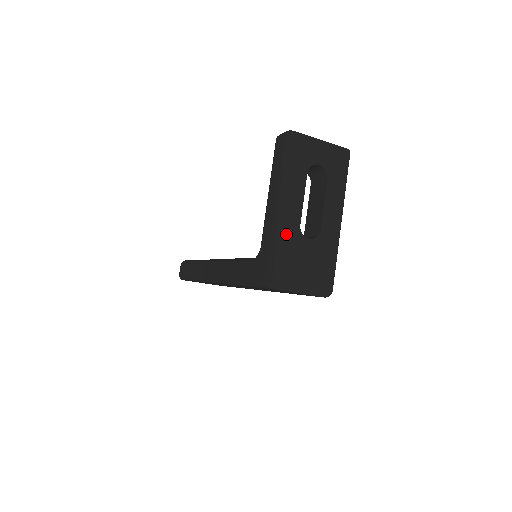
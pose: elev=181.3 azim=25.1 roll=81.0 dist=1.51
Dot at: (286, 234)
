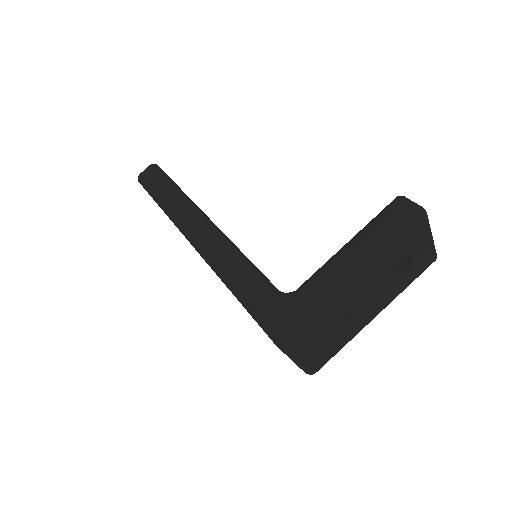
Dot at: (336, 306)
